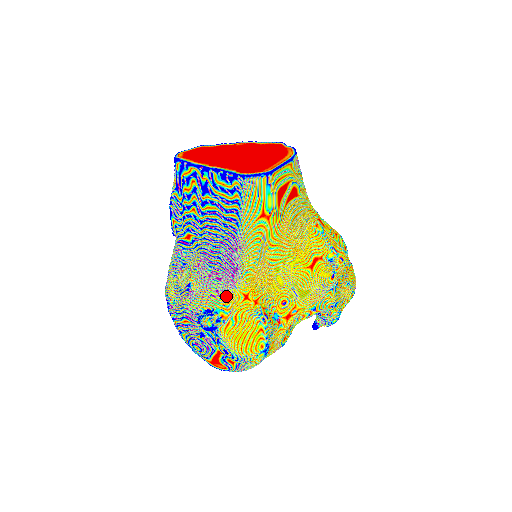
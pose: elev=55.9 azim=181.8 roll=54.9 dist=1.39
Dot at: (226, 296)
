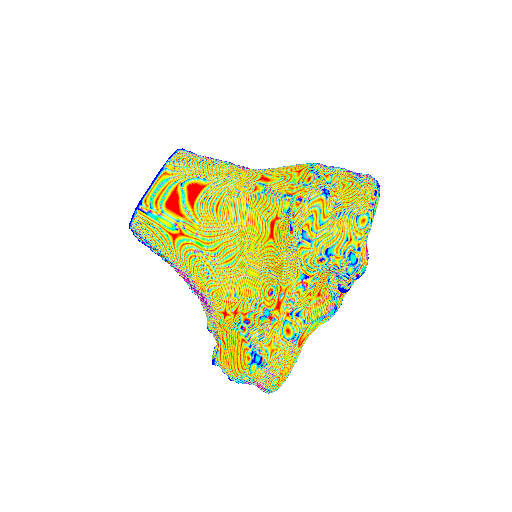
Dot at: (215, 323)
